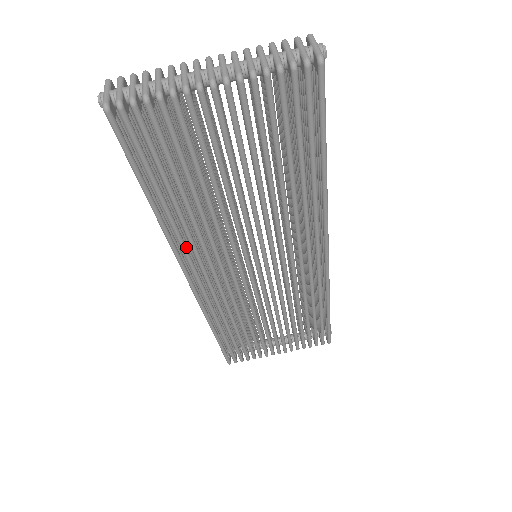
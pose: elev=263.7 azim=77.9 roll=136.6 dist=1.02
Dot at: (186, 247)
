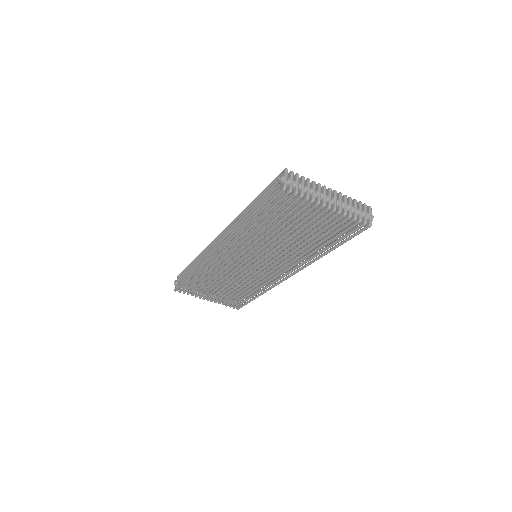
Dot at: occluded
